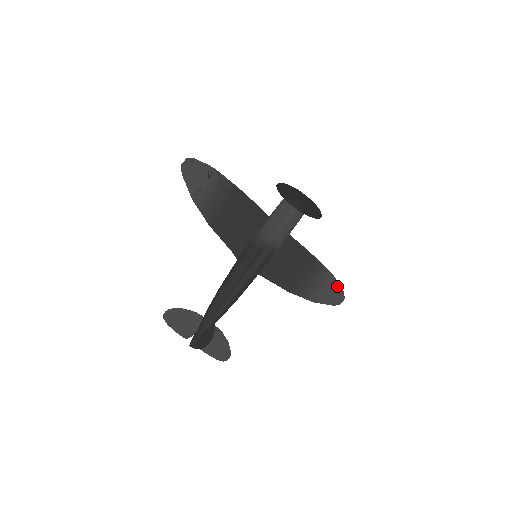
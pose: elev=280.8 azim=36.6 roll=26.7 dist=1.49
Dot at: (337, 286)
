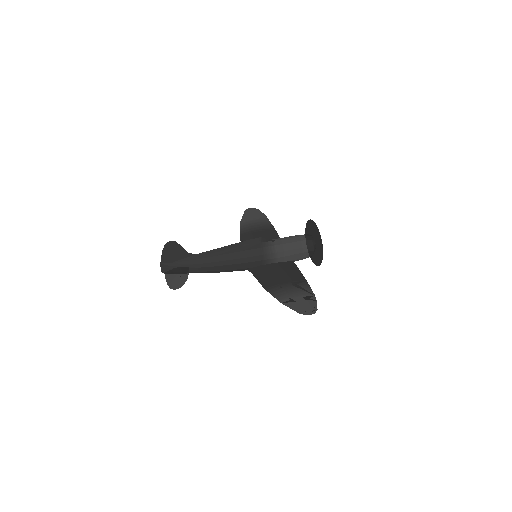
Dot at: (313, 303)
